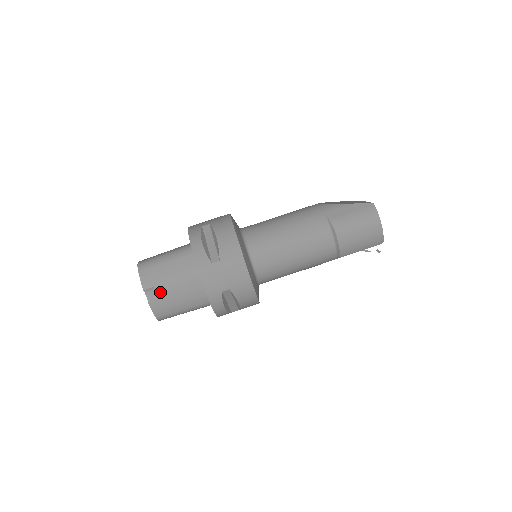
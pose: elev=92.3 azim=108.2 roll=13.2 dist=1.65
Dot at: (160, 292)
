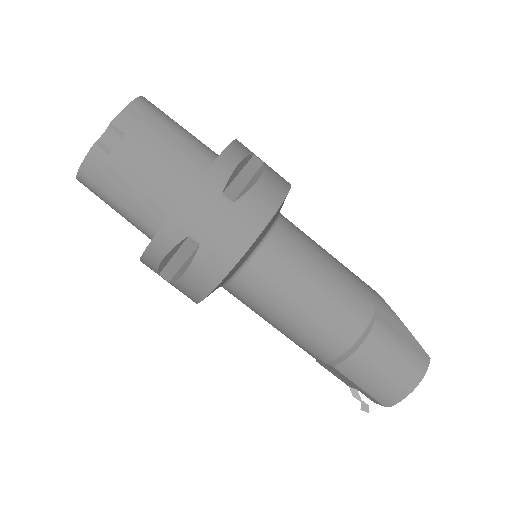
Dot at: (124, 149)
